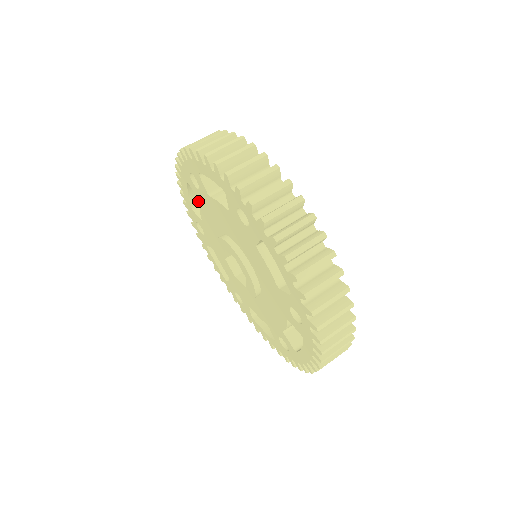
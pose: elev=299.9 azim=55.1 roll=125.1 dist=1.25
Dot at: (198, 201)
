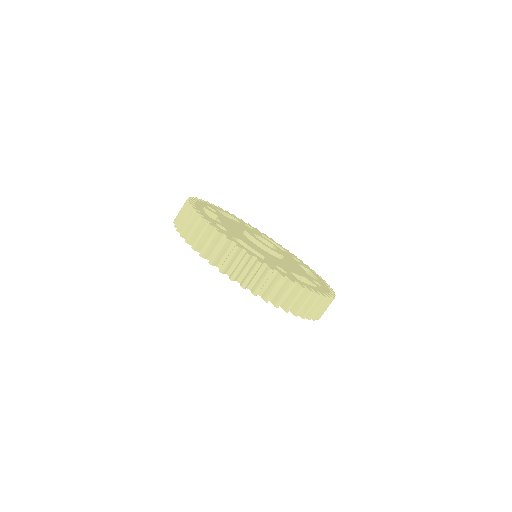
Dot at: occluded
